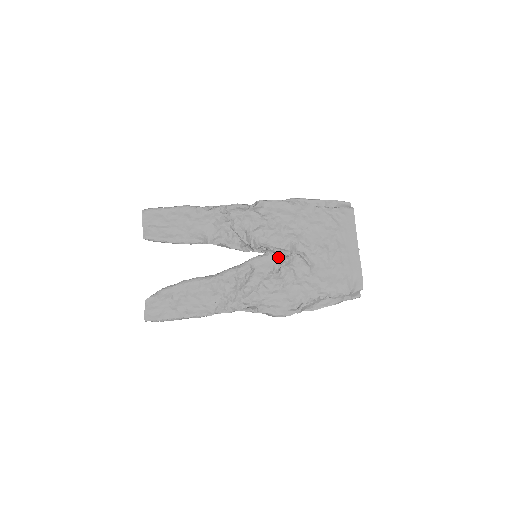
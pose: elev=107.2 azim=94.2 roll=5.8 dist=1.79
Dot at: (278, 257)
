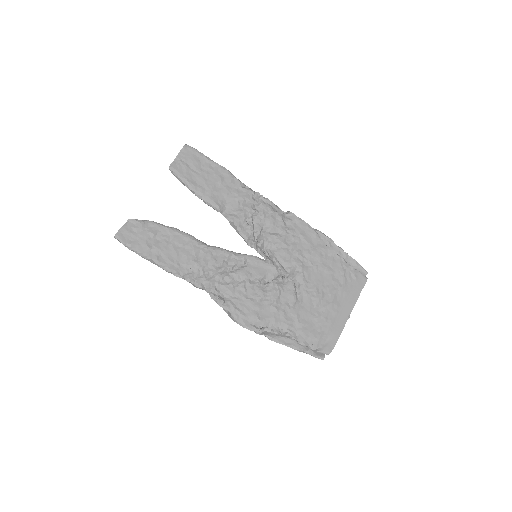
Dot at: (275, 271)
